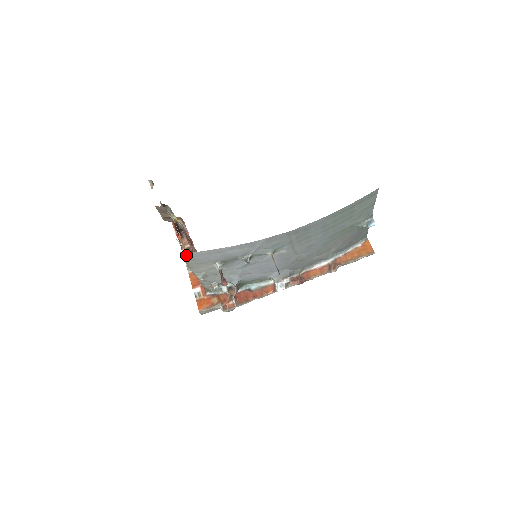
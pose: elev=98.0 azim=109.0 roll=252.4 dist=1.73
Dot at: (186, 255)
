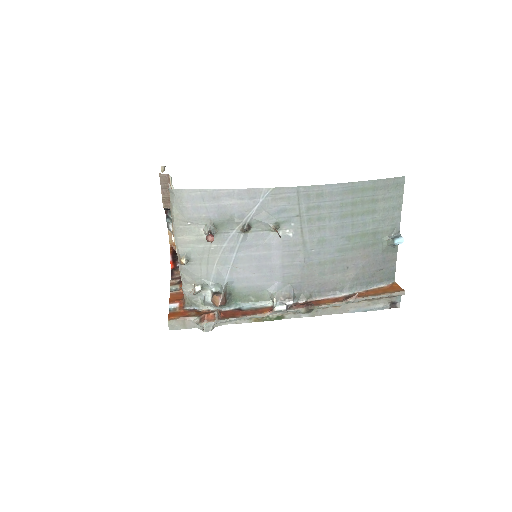
Dot at: (175, 196)
